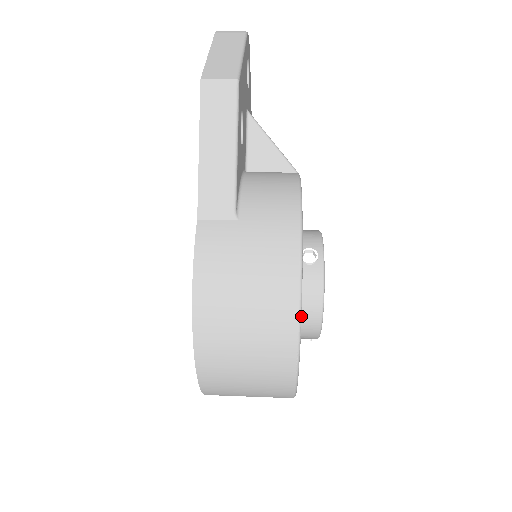
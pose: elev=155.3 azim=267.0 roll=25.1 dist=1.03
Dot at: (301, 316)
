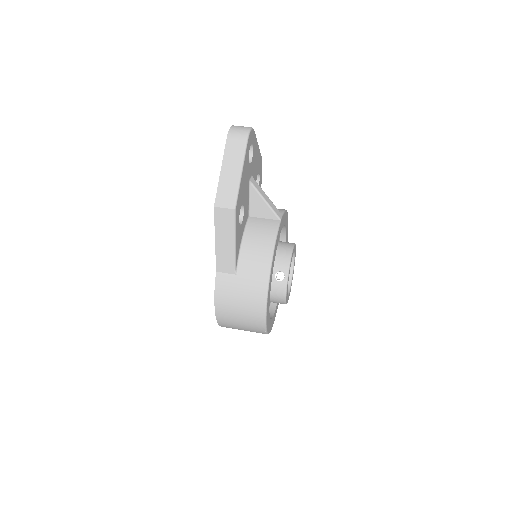
Dot at: (266, 320)
